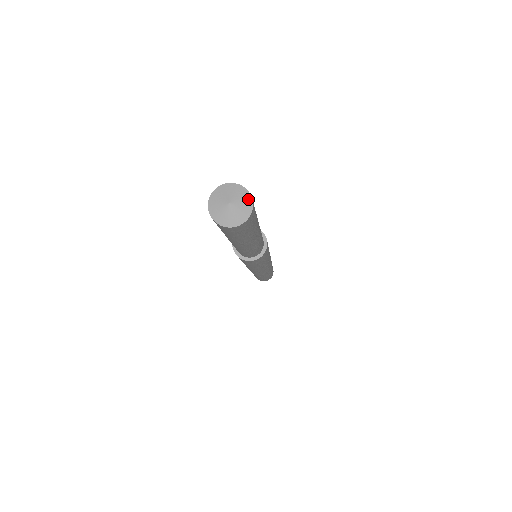
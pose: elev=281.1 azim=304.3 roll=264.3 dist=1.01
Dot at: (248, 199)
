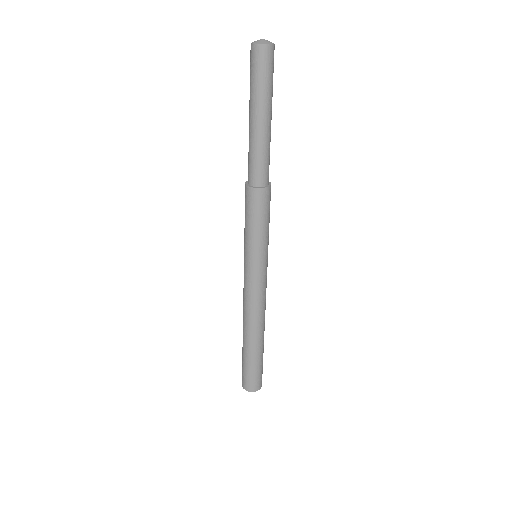
Dot at: occluded
